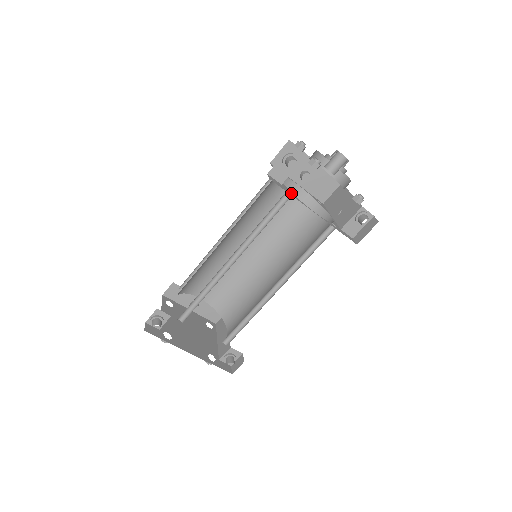
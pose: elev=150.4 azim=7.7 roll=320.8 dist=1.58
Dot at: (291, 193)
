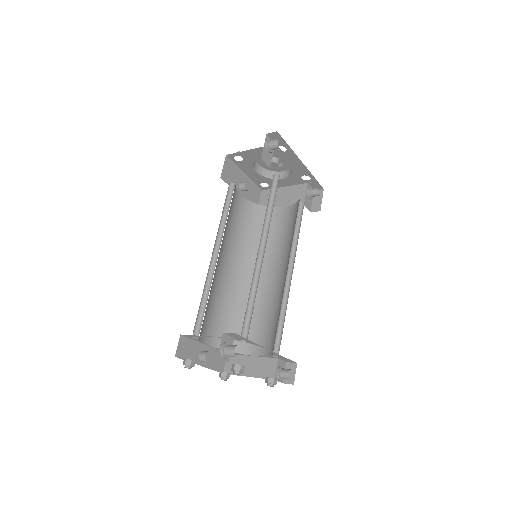
Dot at: (276, 175)
